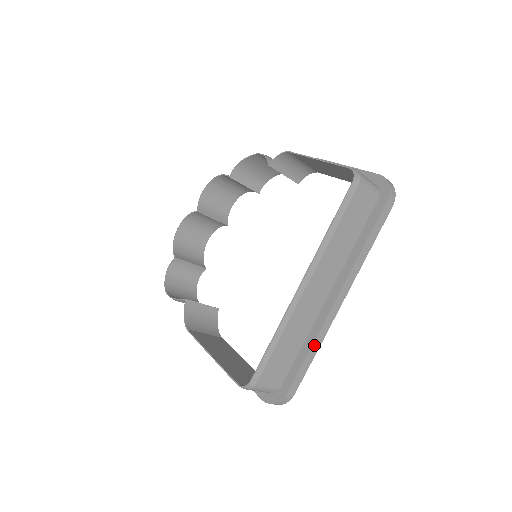
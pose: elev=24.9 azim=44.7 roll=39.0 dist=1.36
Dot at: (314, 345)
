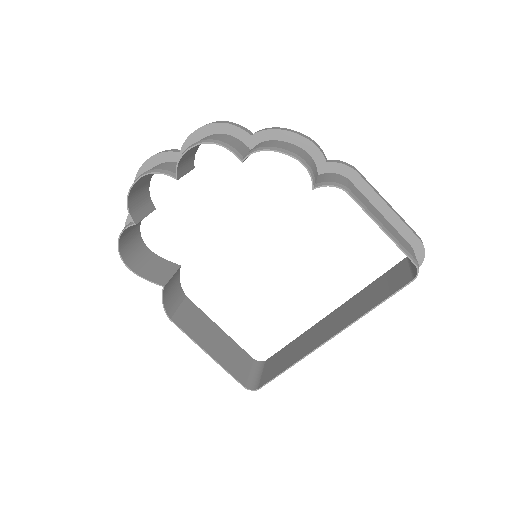
Dot at: occluded
